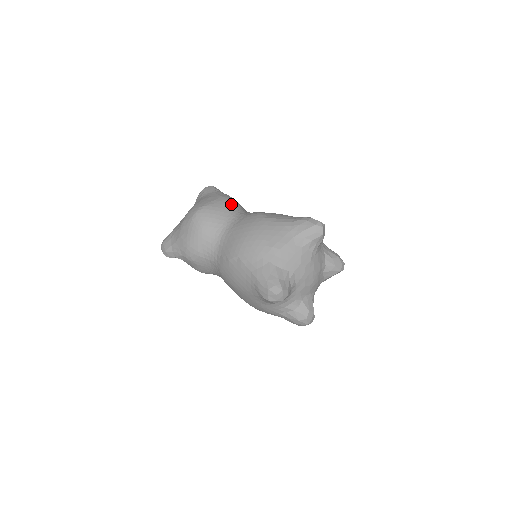
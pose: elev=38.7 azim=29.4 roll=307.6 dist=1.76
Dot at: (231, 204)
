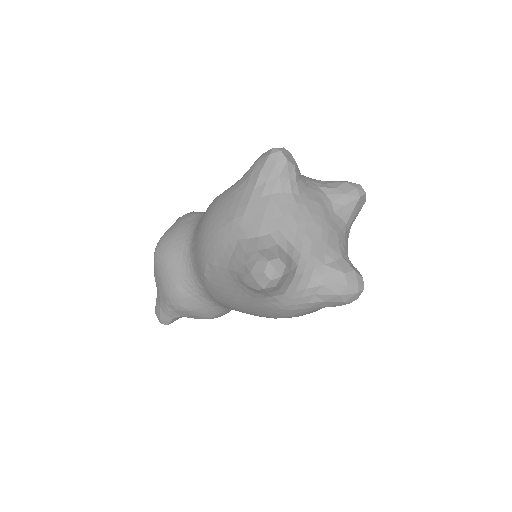
Dot at: (191, 216)
